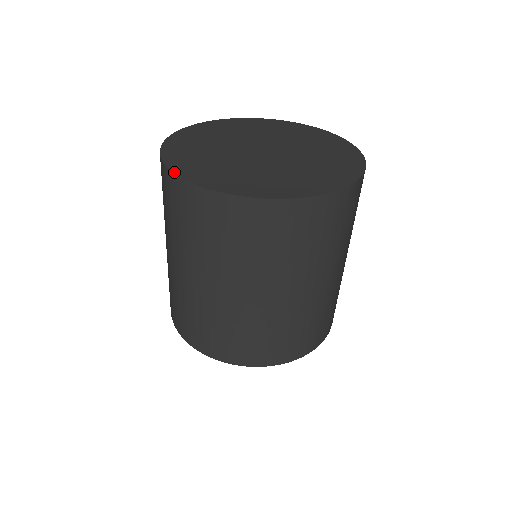
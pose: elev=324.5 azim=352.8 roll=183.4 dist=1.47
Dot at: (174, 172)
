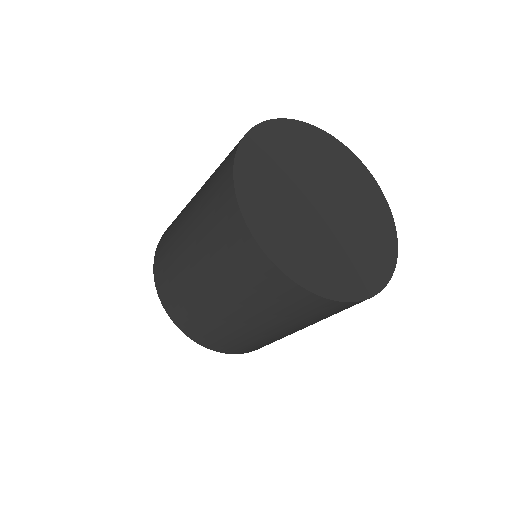
Dot at: (235, 160)
